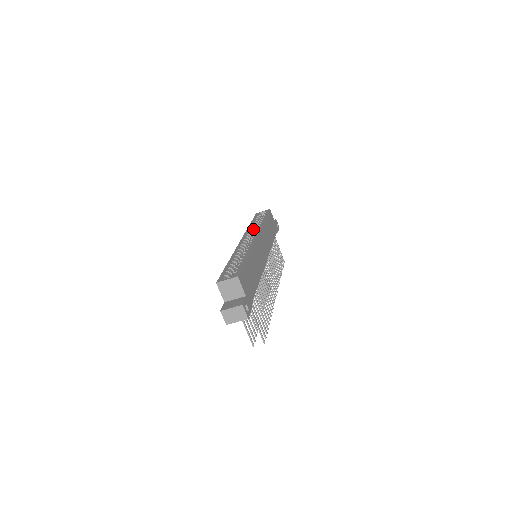
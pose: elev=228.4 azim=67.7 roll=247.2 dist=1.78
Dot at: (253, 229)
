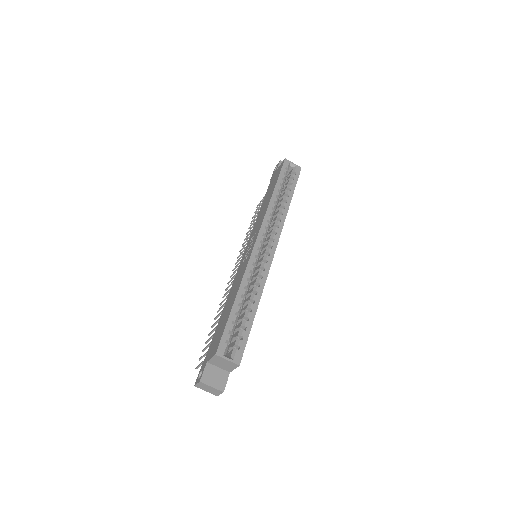
Dot at: occluded
